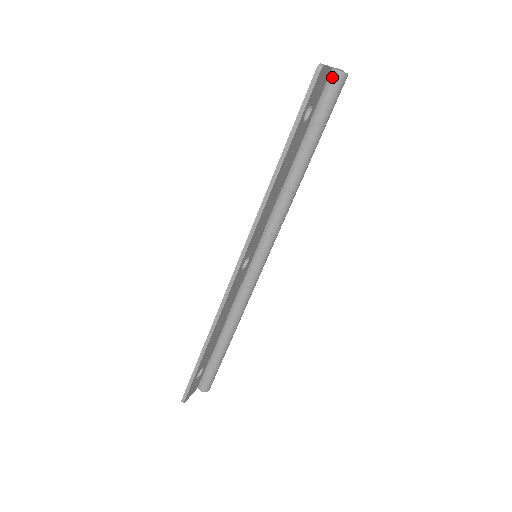
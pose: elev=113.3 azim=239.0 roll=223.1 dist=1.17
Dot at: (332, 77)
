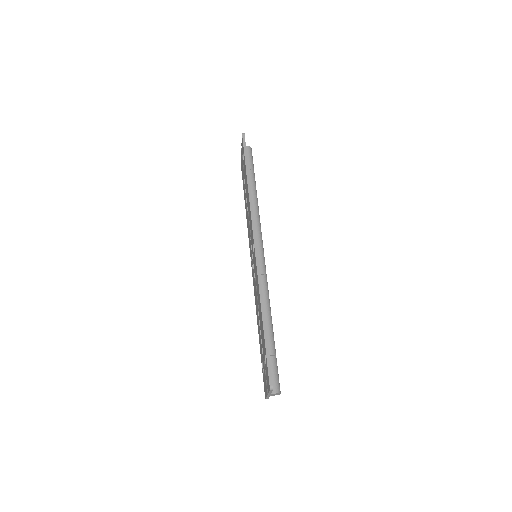
Dot at: (246, 149)
